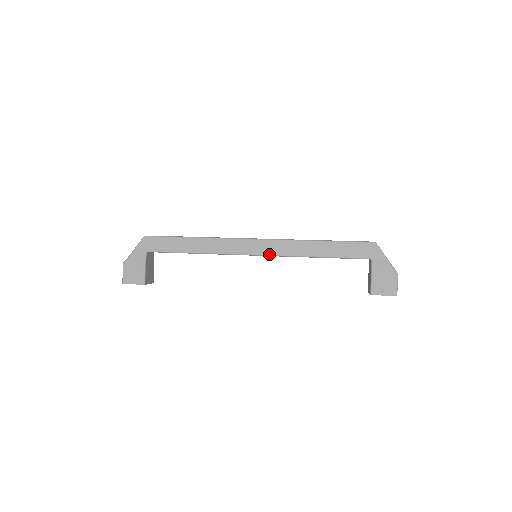
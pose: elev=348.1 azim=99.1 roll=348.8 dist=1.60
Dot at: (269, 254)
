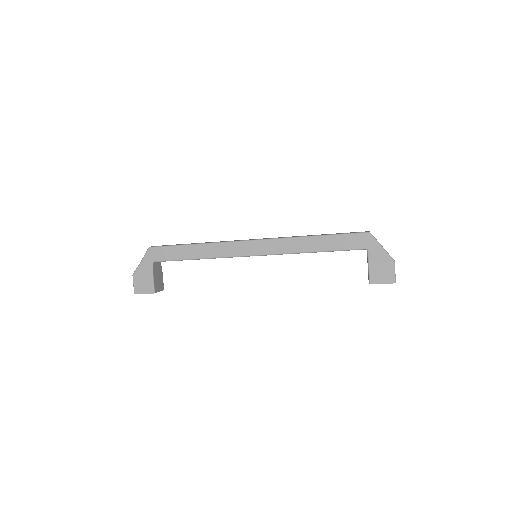
Dot at: (267, 253)
